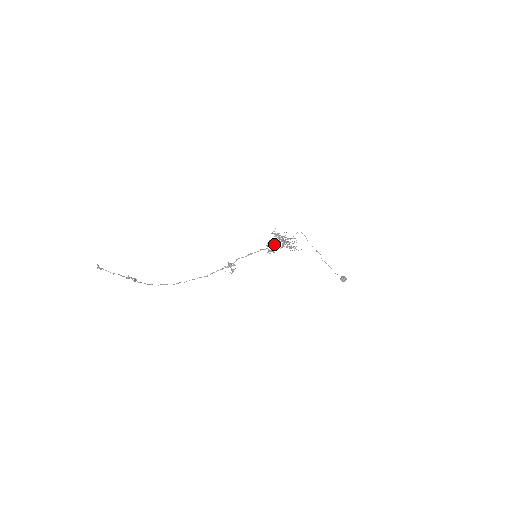
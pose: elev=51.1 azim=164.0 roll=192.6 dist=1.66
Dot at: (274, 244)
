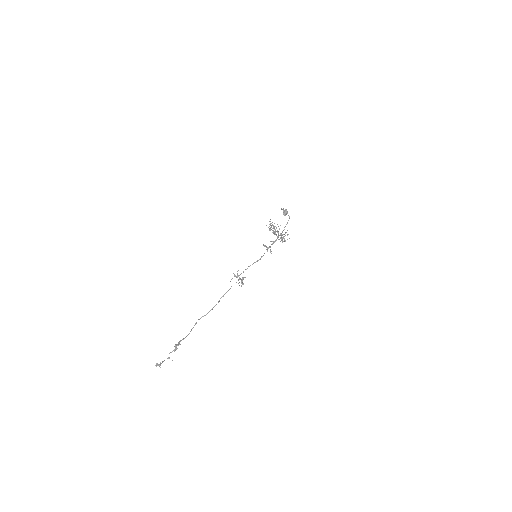
Dot at: (273, 243)
